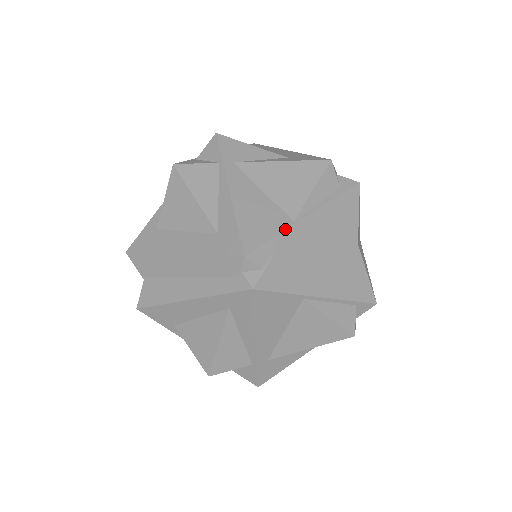
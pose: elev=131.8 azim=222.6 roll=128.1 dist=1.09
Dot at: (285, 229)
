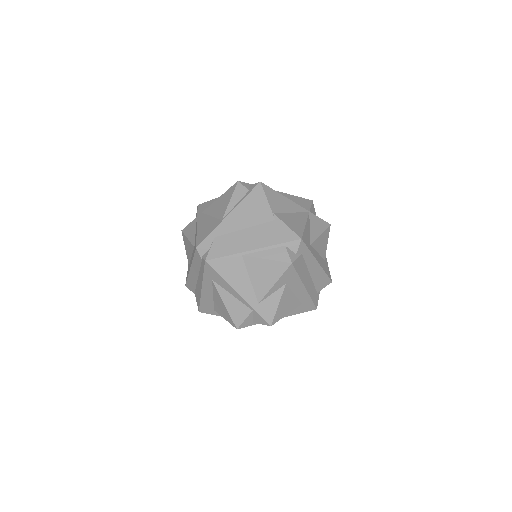
Dot at: (217, 226)
